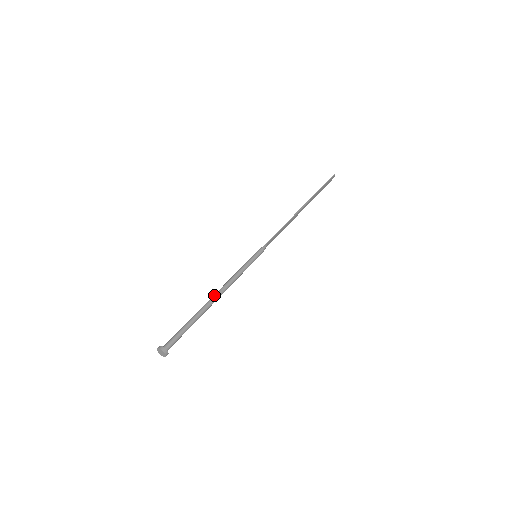
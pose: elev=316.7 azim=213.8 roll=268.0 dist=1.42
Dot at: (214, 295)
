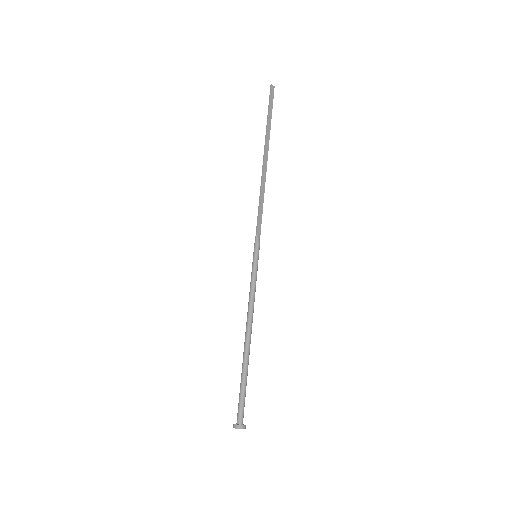
Dot at: (245, 334)
